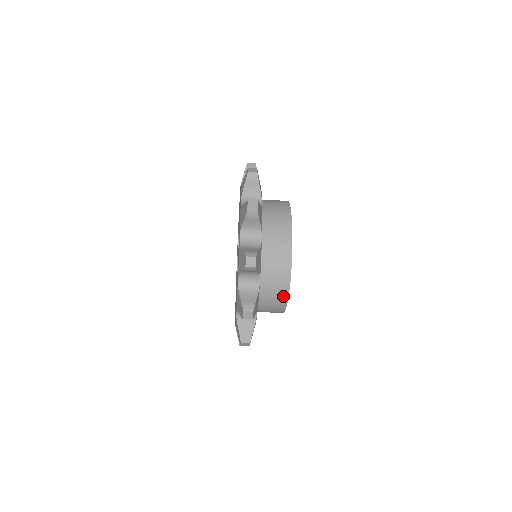
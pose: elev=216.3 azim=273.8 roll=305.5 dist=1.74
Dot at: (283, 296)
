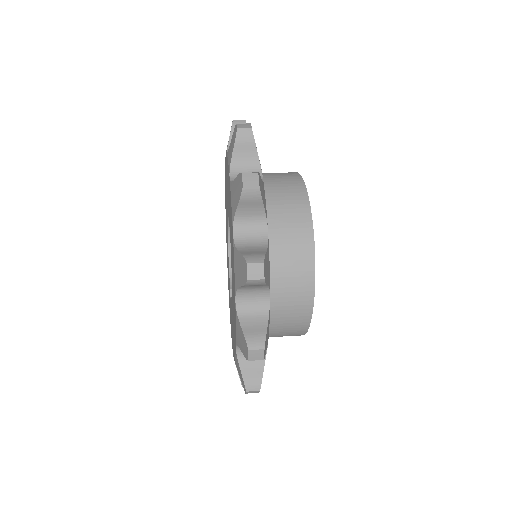
Dot at: (304, 315)
